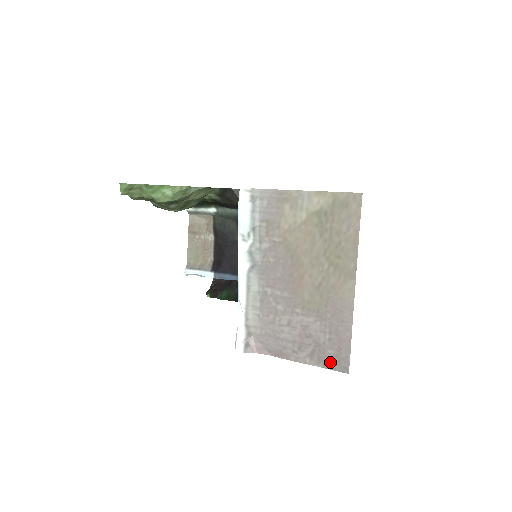
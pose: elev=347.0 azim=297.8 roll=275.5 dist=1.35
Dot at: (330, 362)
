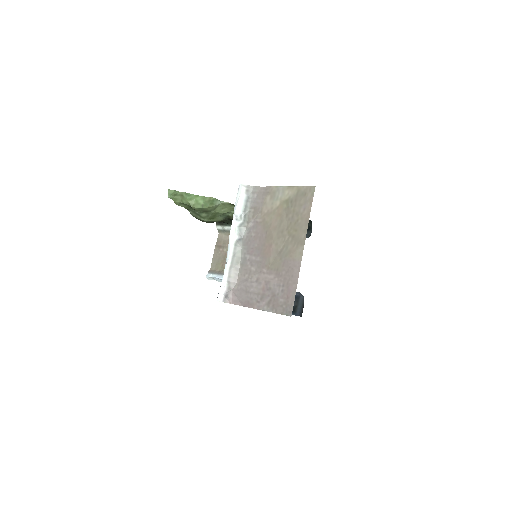
Dot at: (280, 308)
